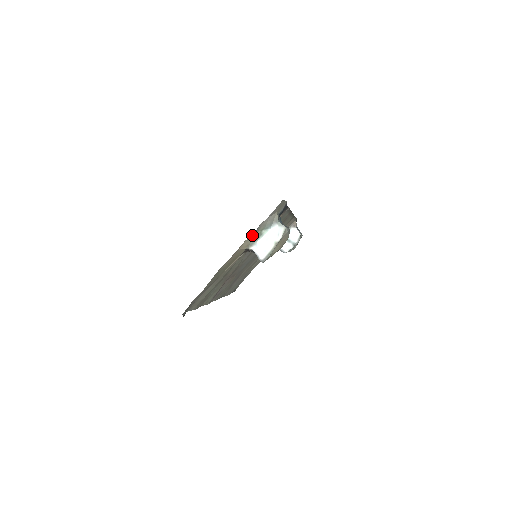
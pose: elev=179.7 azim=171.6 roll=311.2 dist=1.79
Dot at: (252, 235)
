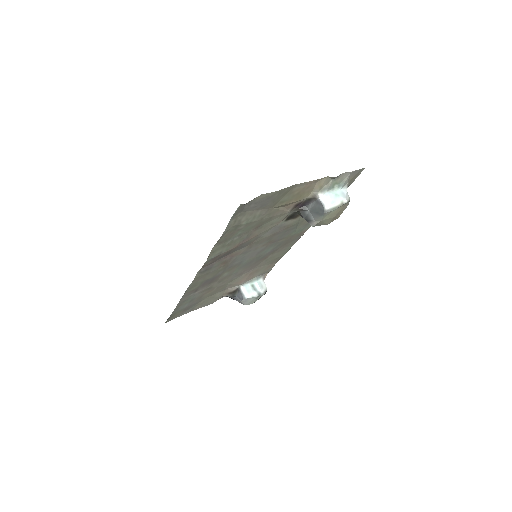
Dot at: (332, 177)
